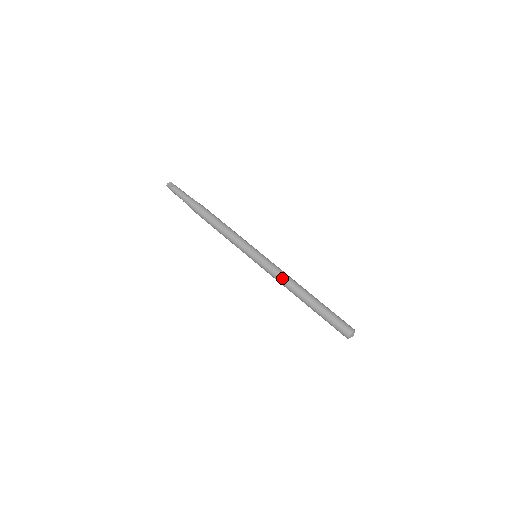
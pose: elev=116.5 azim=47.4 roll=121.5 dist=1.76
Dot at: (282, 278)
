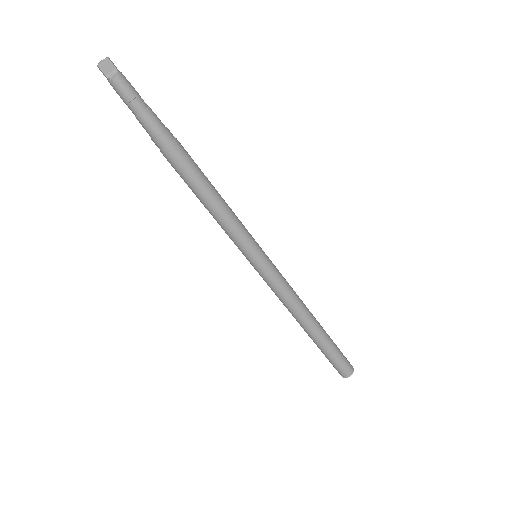
Dot at: (285, 302)
